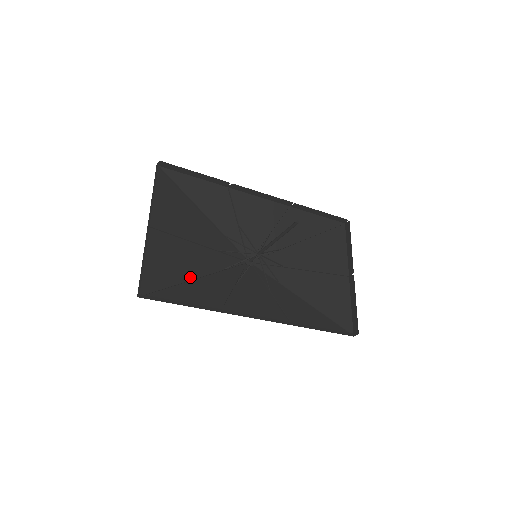
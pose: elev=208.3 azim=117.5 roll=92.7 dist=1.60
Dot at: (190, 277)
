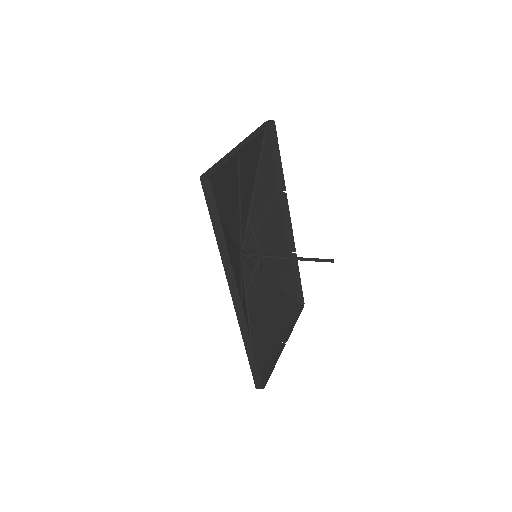
Dot at: (222, 213)
